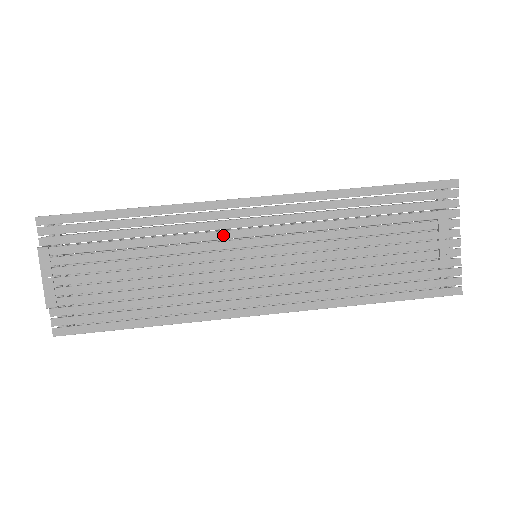
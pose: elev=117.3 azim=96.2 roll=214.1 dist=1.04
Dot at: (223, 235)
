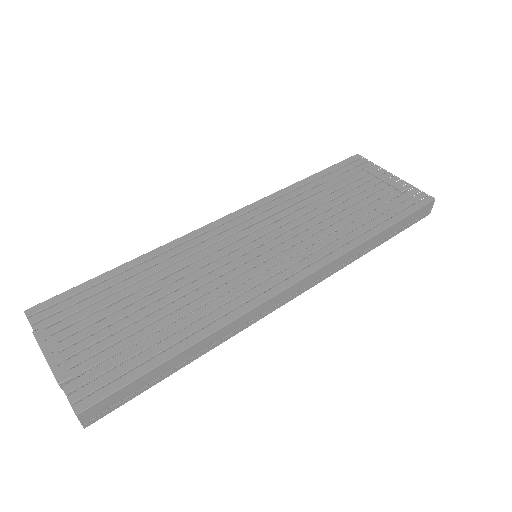
Dot at: (216, 247)
